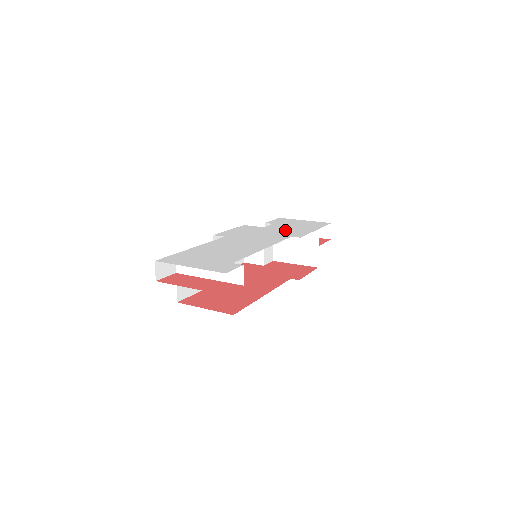
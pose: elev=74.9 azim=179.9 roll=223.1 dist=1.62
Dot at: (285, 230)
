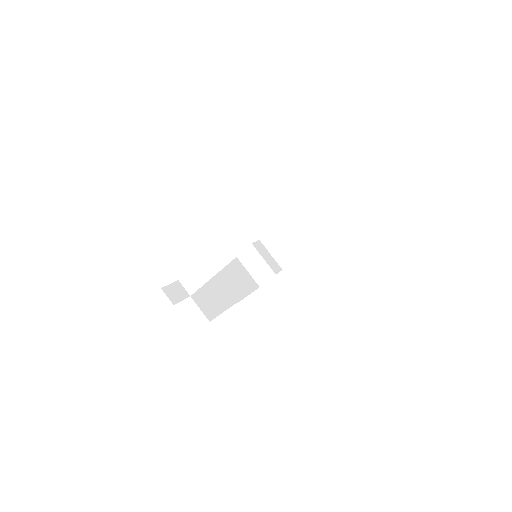
Dot at: occluded
